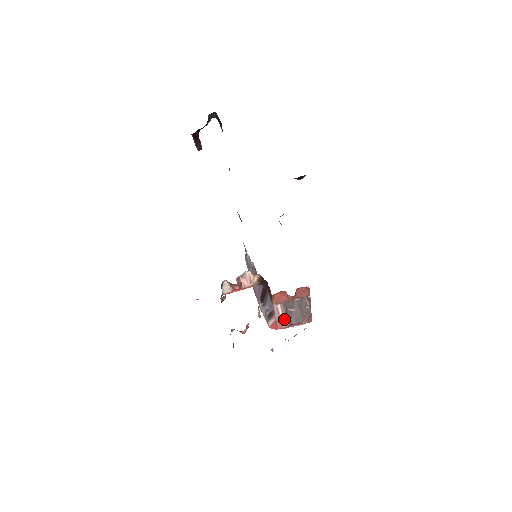
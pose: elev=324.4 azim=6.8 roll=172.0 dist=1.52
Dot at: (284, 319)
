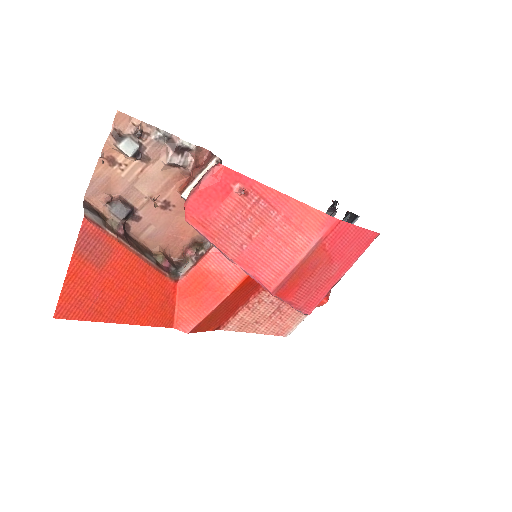
Dot at: occluded
